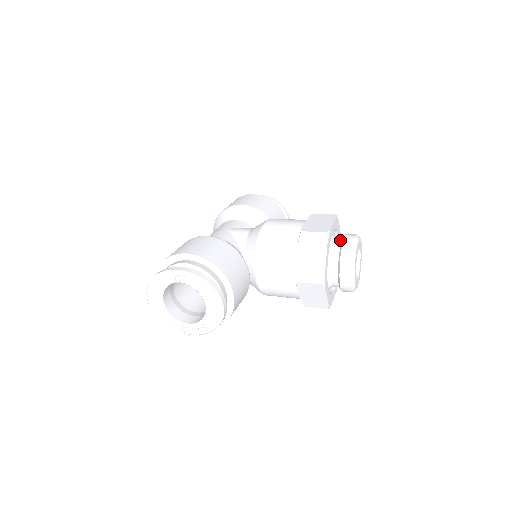
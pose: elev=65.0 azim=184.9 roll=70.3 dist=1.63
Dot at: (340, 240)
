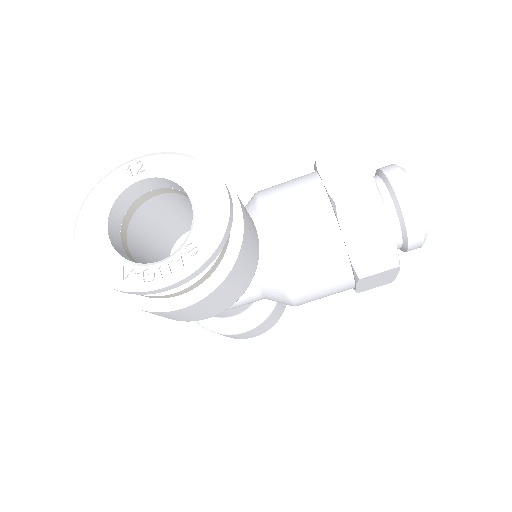
Dot at: occluded
